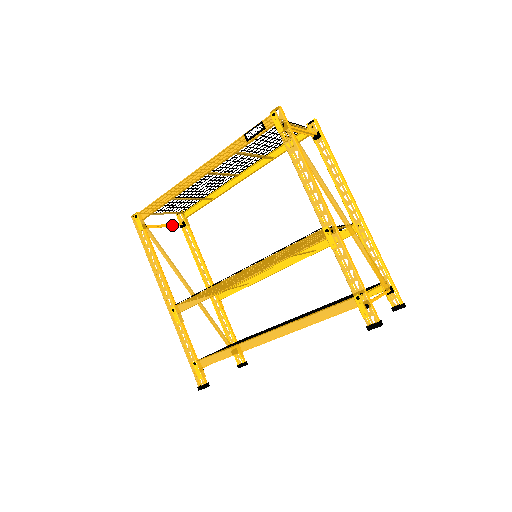
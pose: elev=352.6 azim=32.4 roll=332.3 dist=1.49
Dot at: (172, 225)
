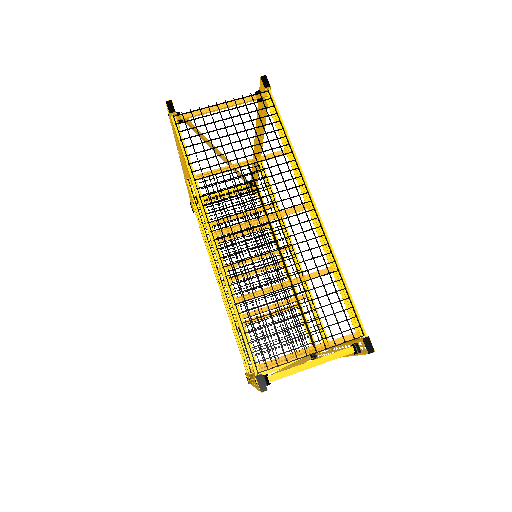
Dot at: (235, 105)
